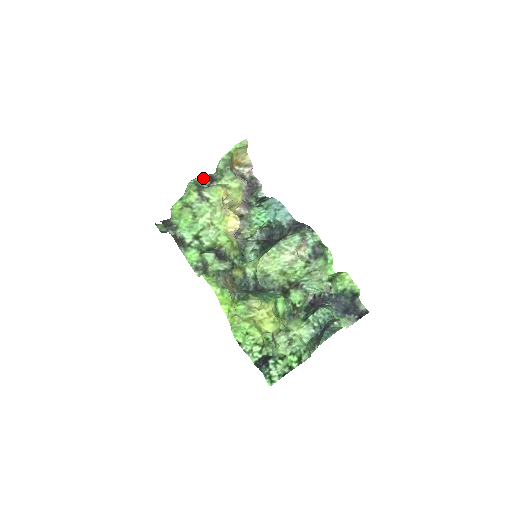
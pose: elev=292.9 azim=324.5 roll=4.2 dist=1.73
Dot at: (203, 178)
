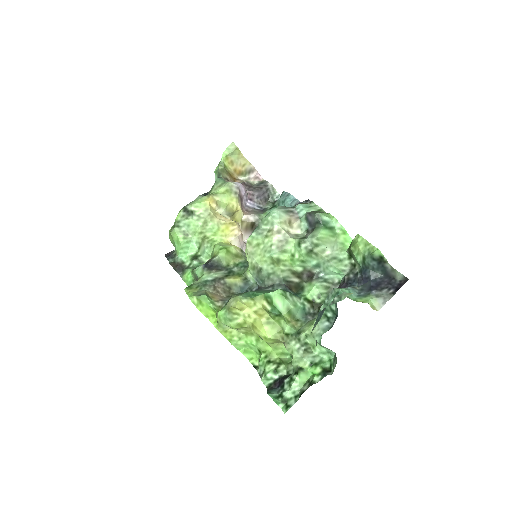
Dot at: occluded
